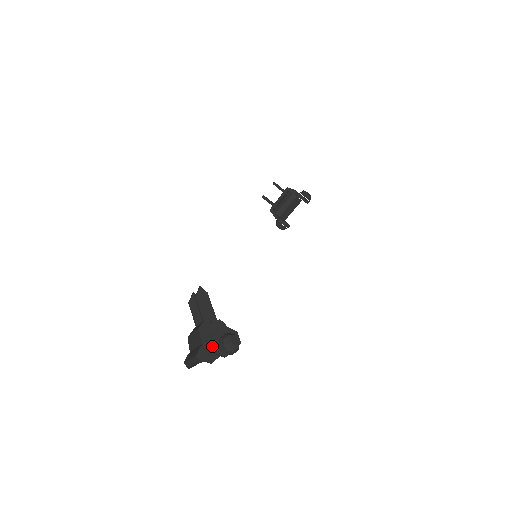
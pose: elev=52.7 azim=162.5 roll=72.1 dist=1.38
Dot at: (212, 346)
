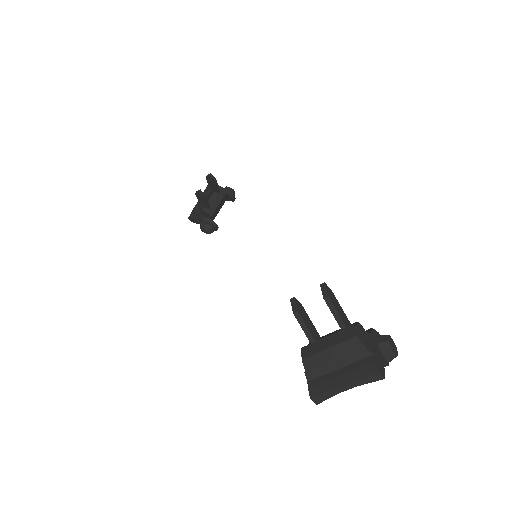
Dot at: (378, 355)
